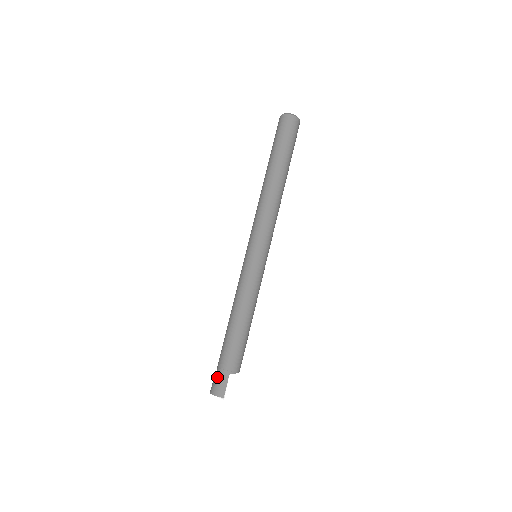
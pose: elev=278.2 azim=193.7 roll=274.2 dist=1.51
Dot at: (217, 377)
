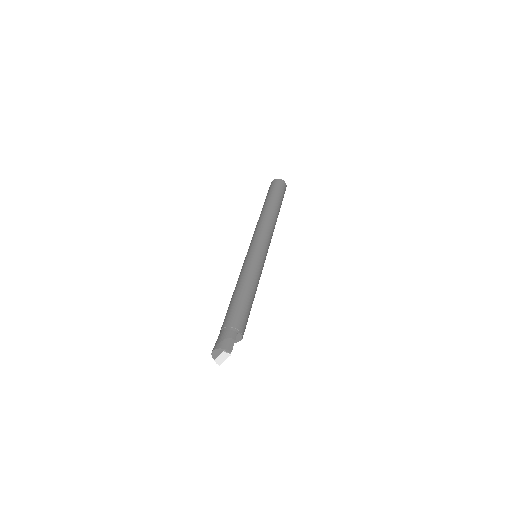
Dot at: (224, 334)
